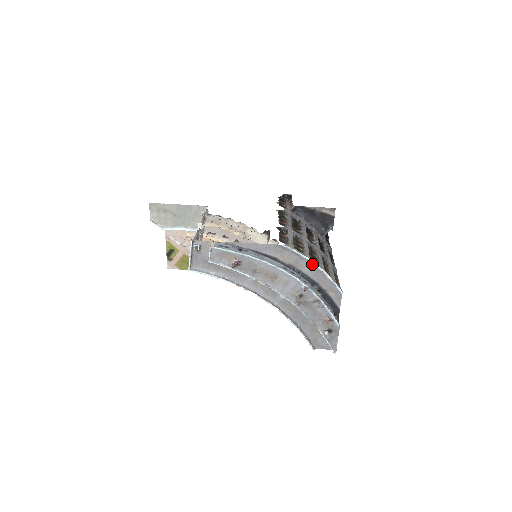
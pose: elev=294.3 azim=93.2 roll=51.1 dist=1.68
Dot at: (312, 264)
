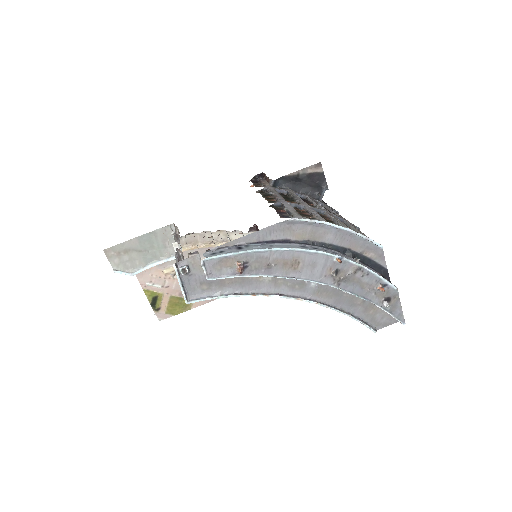
Dot at: (333, 227)
